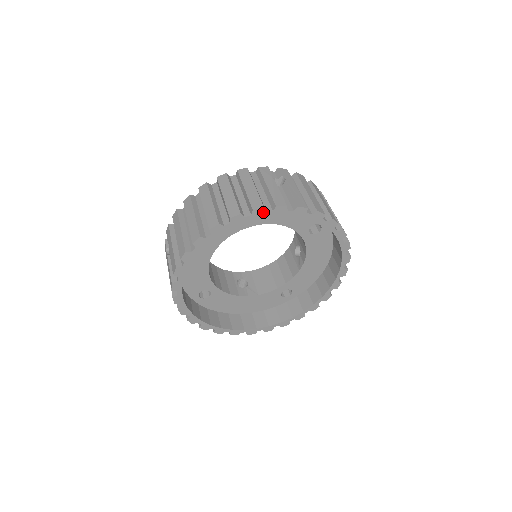
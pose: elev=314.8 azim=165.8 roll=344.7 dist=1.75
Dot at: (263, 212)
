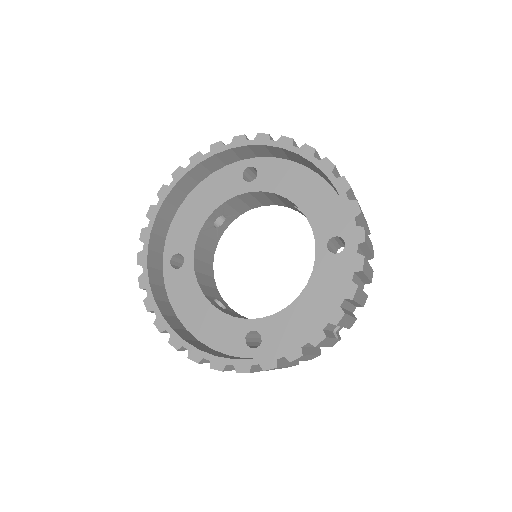
Dot at: (289, 144)
